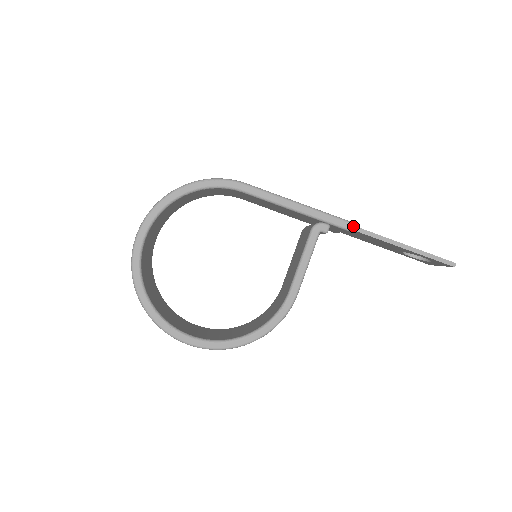
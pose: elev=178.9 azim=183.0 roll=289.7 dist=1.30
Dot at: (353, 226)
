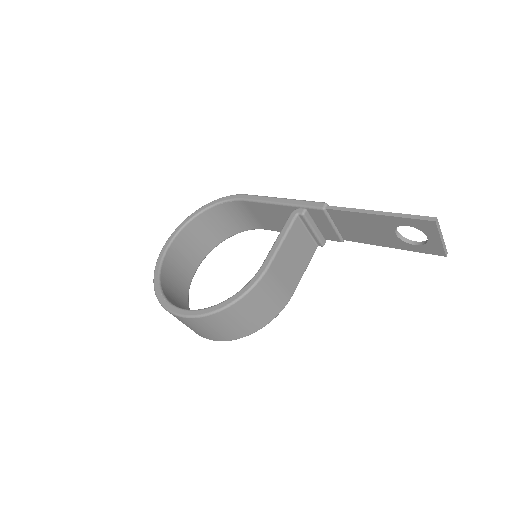
Dot at: (328, 206)
